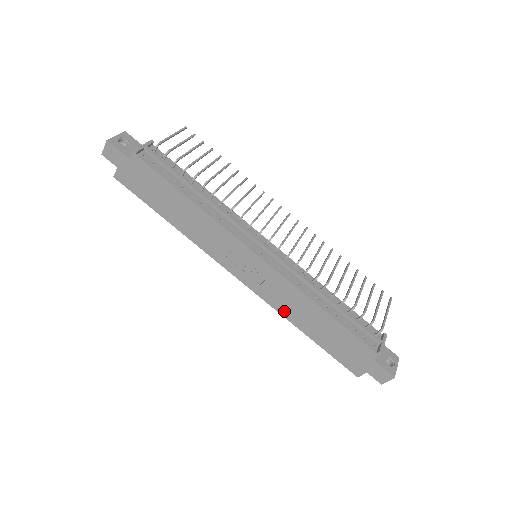
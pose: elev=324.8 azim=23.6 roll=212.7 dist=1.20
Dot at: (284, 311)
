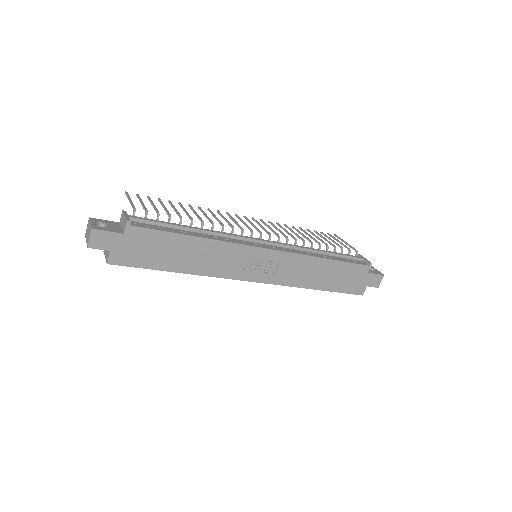
Dot at: (299, 283)
